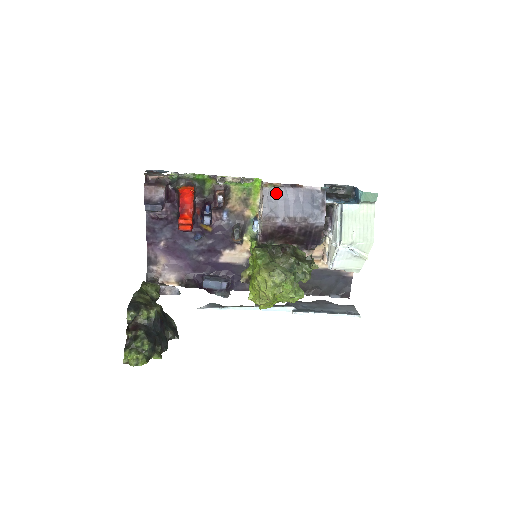
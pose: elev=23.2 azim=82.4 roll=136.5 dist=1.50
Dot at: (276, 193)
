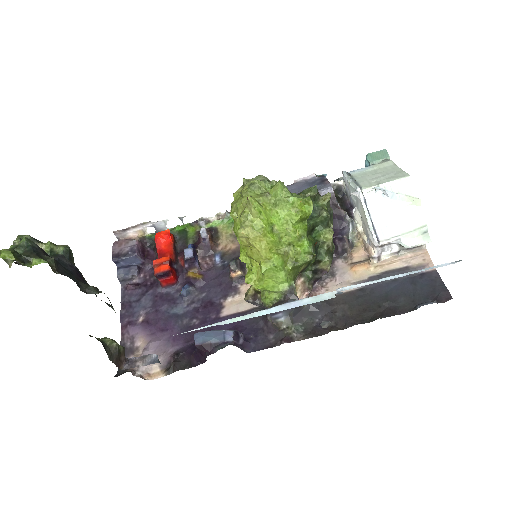
Dot at: occluded
